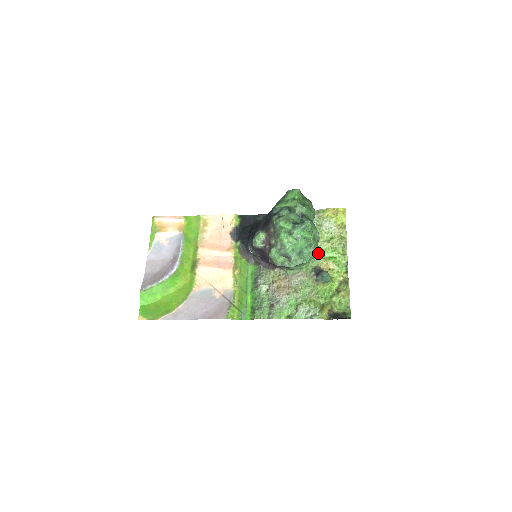
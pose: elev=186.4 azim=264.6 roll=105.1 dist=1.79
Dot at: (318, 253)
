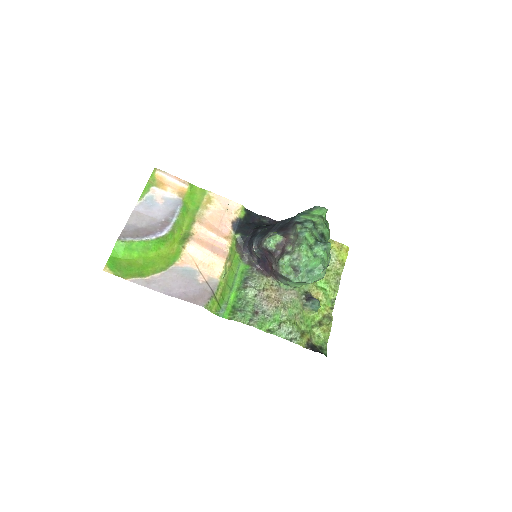
Dot at: occluded
